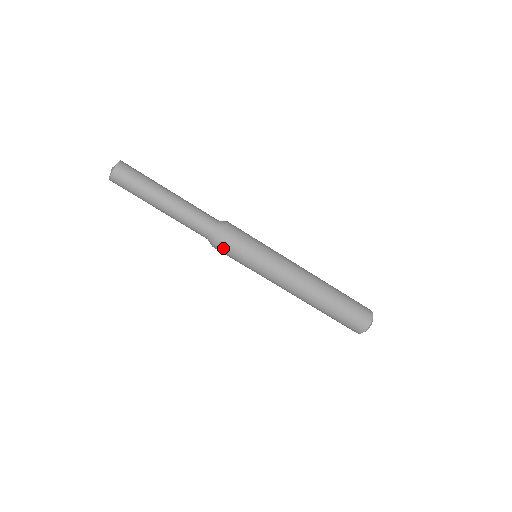
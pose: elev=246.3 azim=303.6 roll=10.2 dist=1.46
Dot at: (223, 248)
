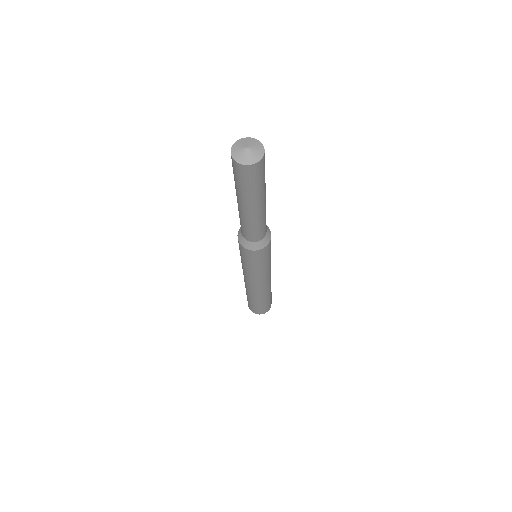
Dot at: (245, 252)
